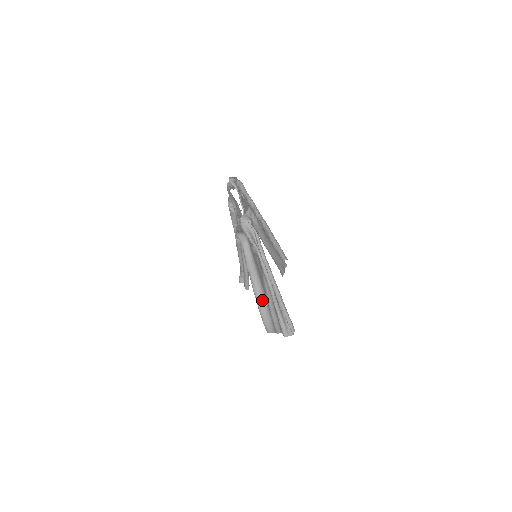
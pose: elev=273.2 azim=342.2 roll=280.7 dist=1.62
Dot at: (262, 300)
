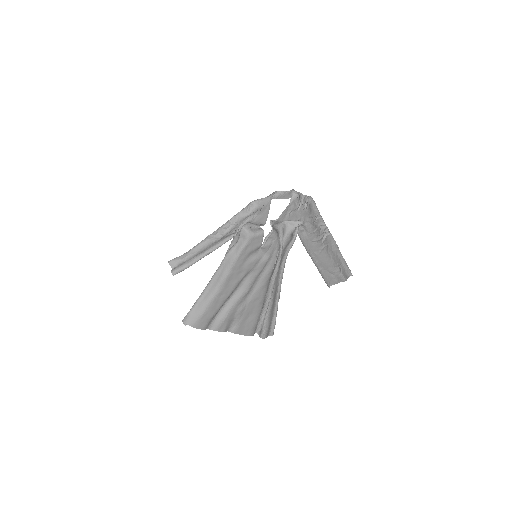
Dot at: (212, 292)
